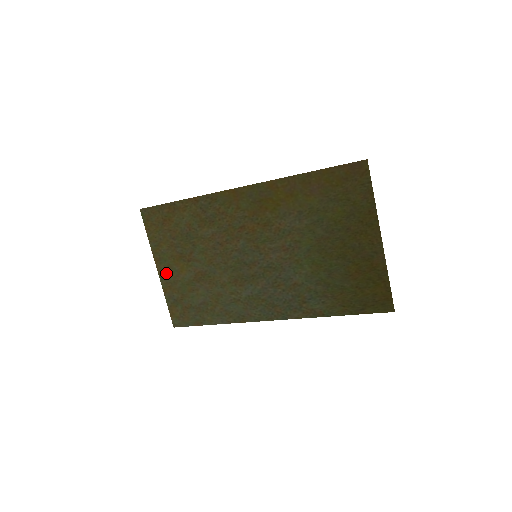
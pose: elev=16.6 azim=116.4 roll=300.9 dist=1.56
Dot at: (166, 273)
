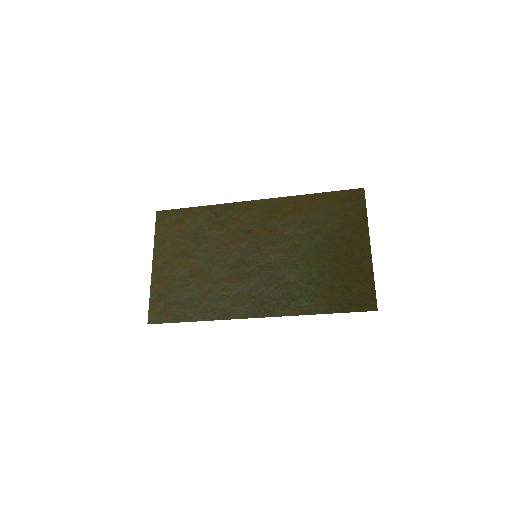
Dot at: (160, 268)
